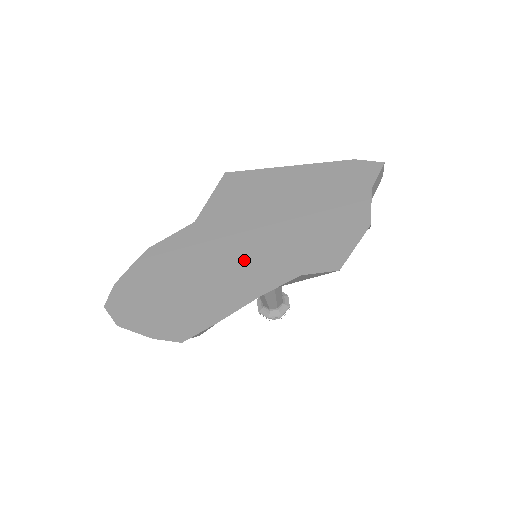
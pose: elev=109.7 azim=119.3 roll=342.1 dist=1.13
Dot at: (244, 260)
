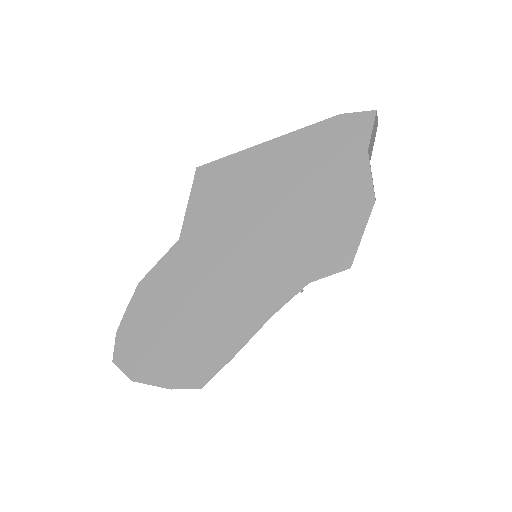
Dot at: (243, 277)
